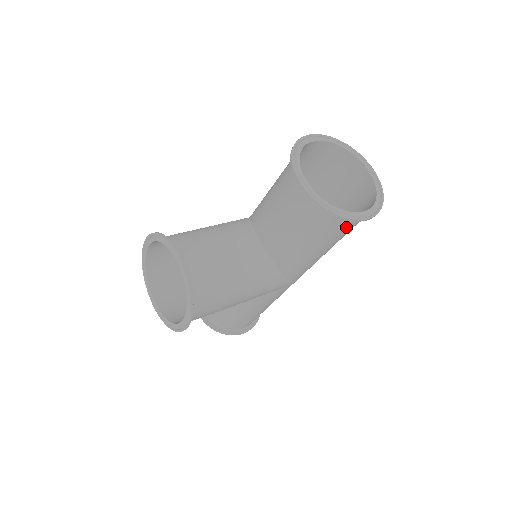
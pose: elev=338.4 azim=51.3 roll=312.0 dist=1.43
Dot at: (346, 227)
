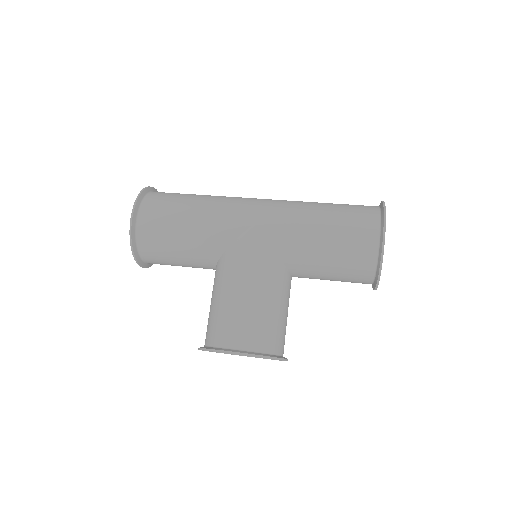
Dot at: occluded
